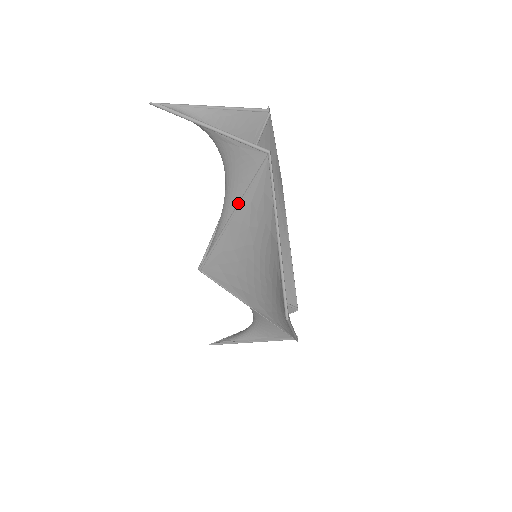
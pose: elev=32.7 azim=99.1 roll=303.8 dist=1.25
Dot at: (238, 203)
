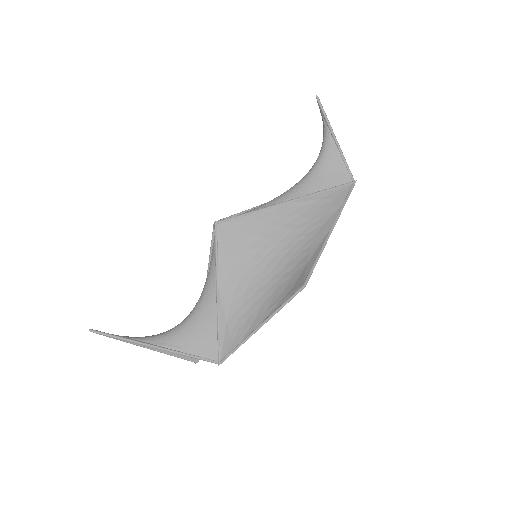
Dot at: (306, 195)
